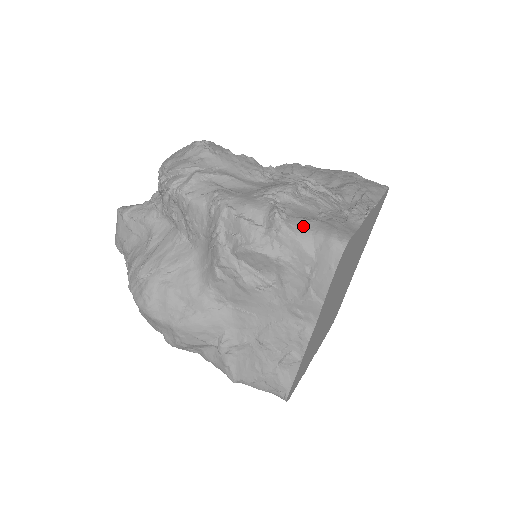
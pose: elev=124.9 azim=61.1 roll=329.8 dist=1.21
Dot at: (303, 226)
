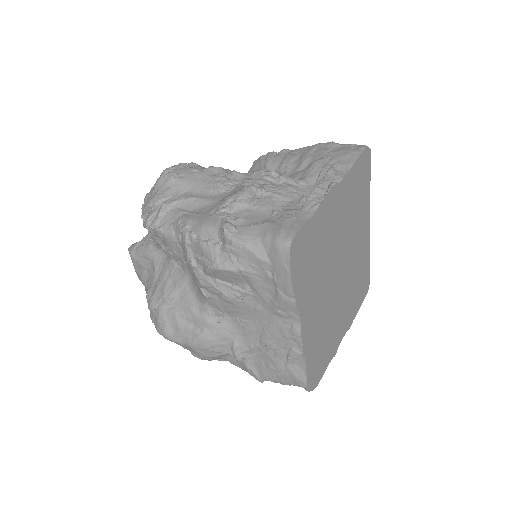
Dot at: (252, 234)
